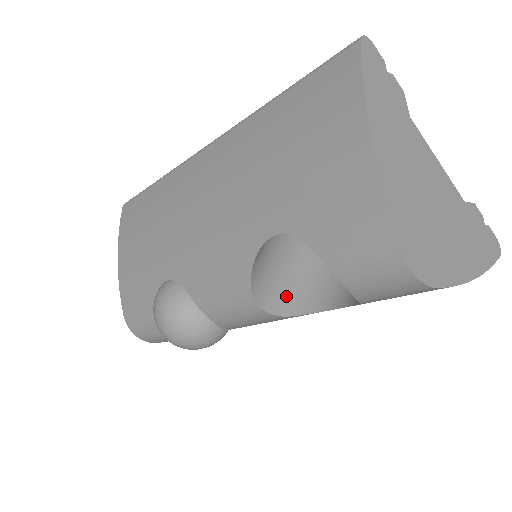
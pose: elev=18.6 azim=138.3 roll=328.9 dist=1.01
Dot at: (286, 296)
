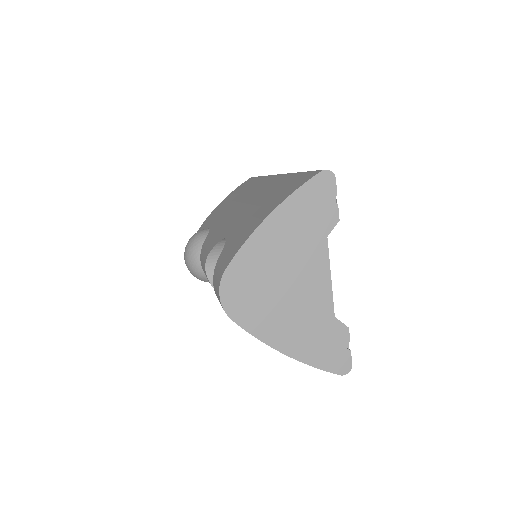
Dot at: occluded
